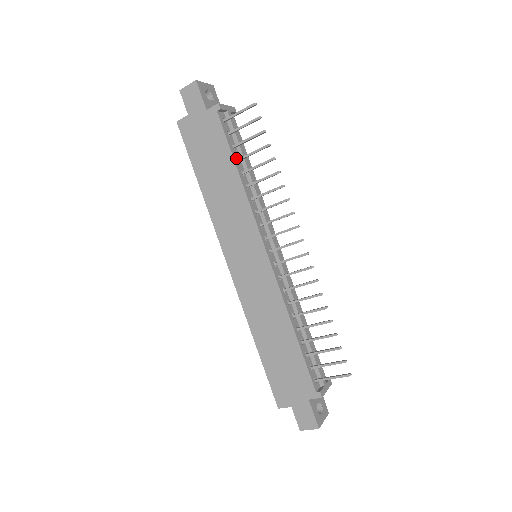
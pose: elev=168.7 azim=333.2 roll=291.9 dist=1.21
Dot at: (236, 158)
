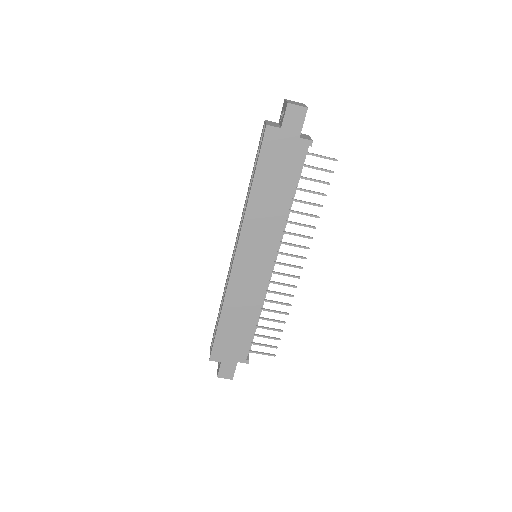
Dot at: (295, 186)
